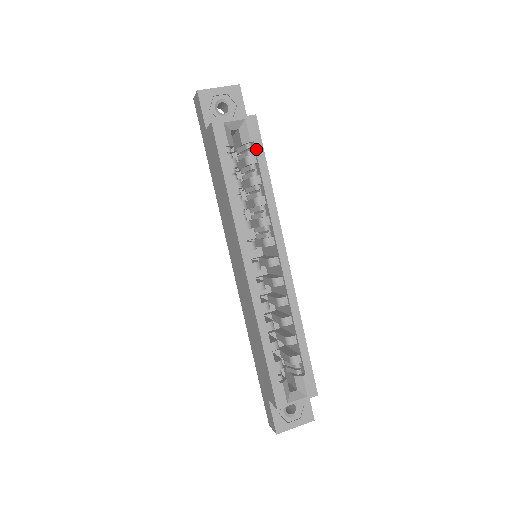
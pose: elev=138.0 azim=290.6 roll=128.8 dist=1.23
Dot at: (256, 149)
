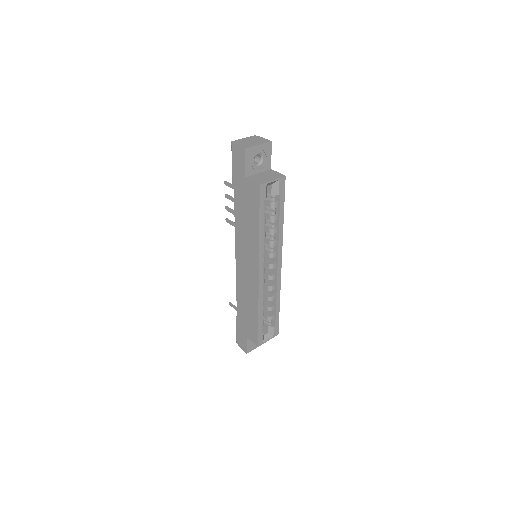
Dot at: (280, 199)
